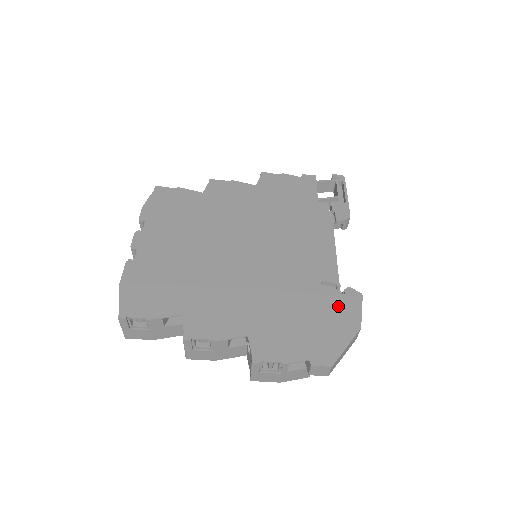
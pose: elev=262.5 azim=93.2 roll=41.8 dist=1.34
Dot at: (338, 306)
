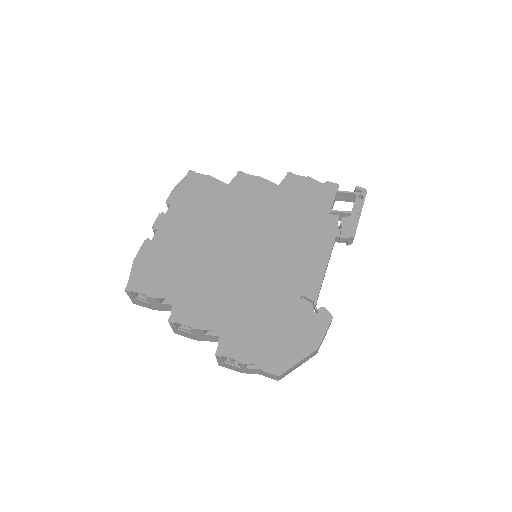
Dot at: (306, 323)
